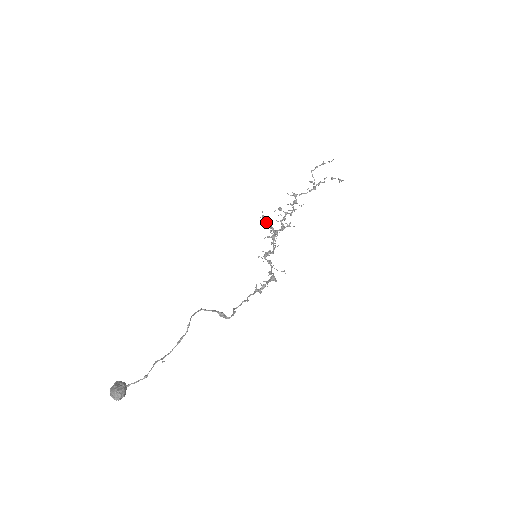
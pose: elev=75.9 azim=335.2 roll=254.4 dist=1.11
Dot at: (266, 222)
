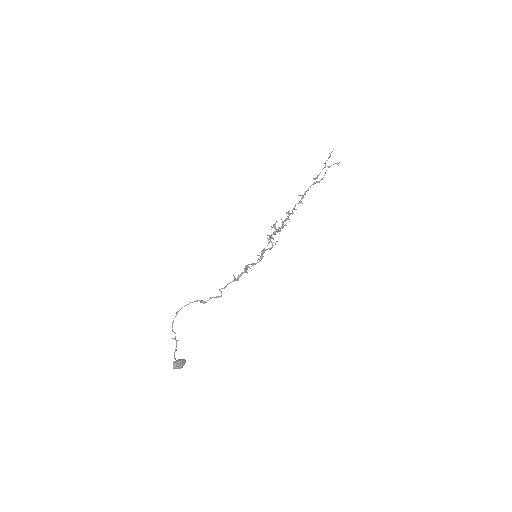
Dot at: occluded
